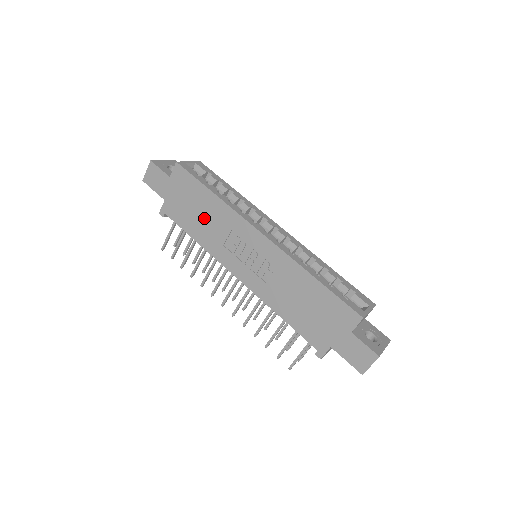
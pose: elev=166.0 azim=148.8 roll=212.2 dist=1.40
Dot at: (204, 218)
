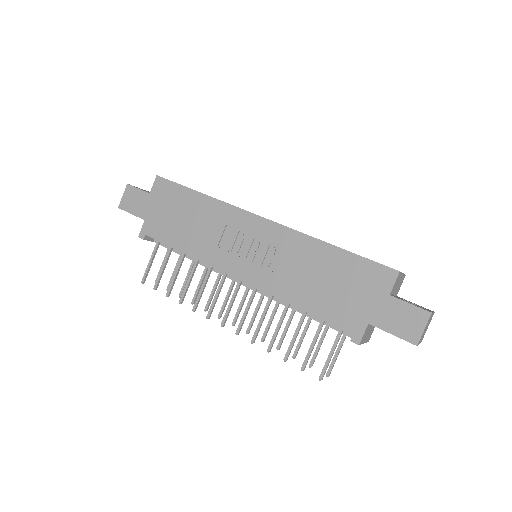
Dot at: (192, 223)
